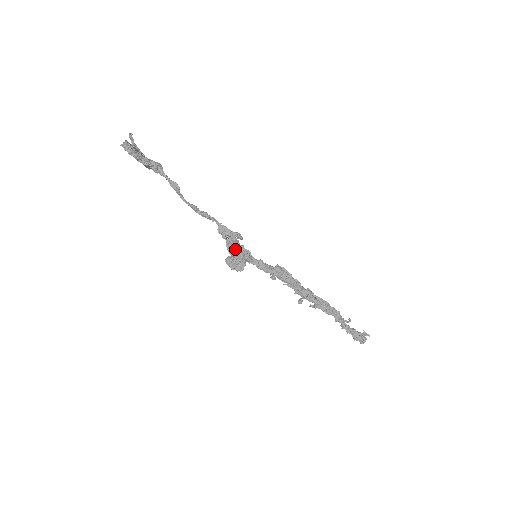
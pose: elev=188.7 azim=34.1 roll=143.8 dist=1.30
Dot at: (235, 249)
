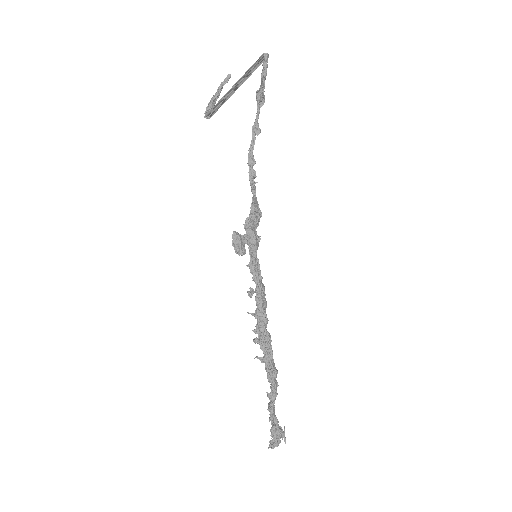
Dot at: (254, 228)
